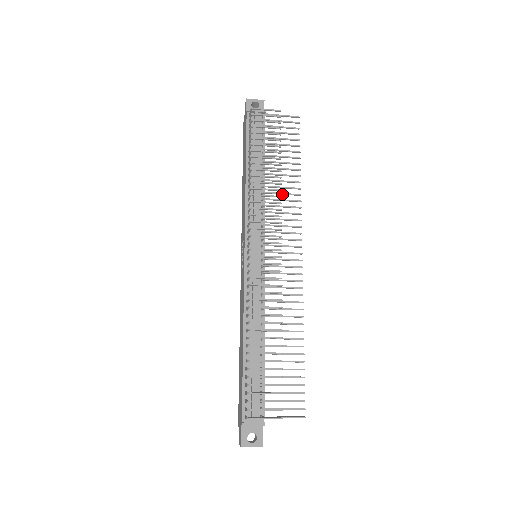
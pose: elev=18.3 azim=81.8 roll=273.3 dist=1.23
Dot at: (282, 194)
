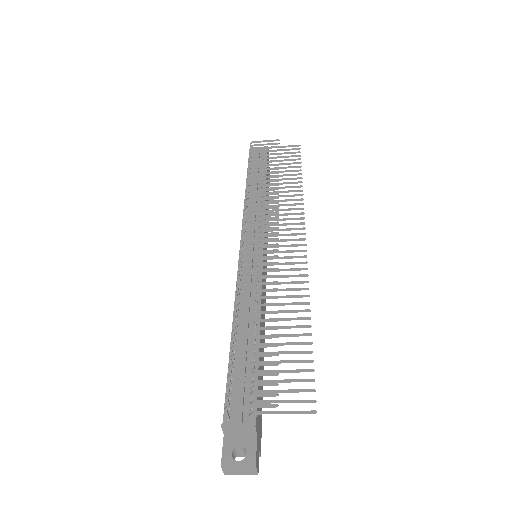
Dot at: (282, 196)
